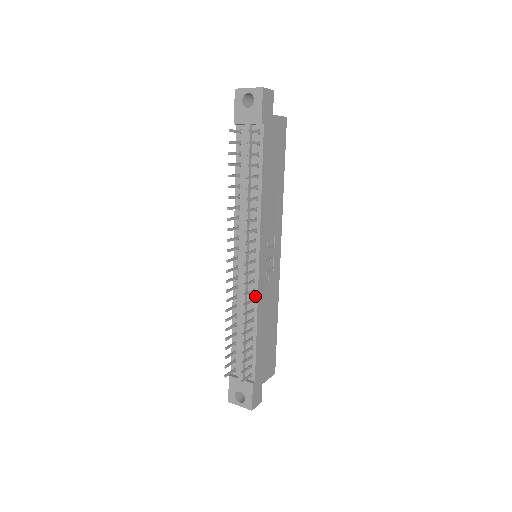
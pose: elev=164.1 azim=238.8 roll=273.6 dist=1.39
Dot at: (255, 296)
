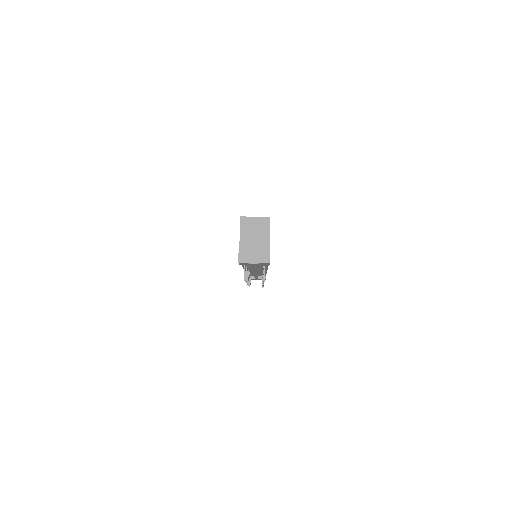
Dot at: (265, 272)
